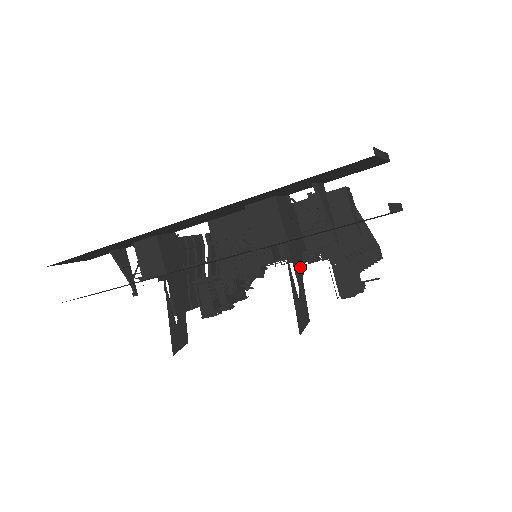
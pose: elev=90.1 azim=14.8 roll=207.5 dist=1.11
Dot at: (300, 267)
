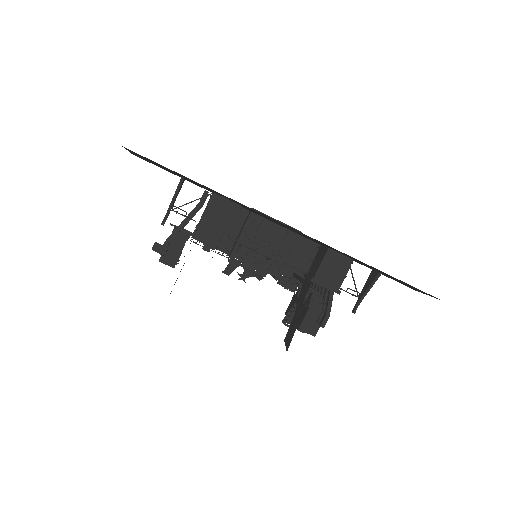
Dot at: occluded
